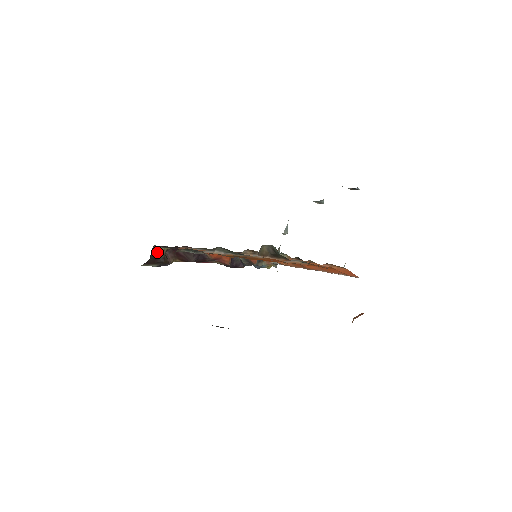
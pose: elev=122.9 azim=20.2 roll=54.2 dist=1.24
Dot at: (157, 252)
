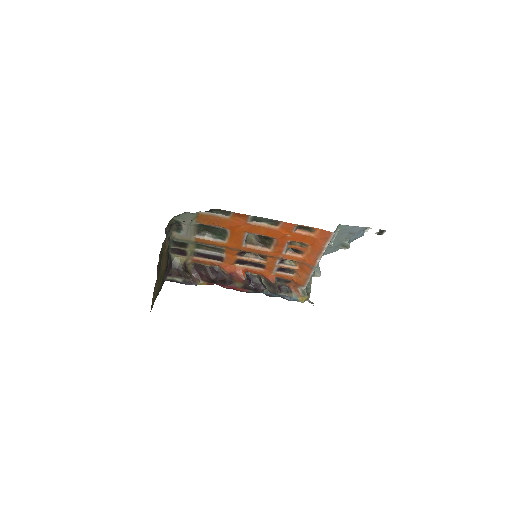
Dot at: (176, 262)
